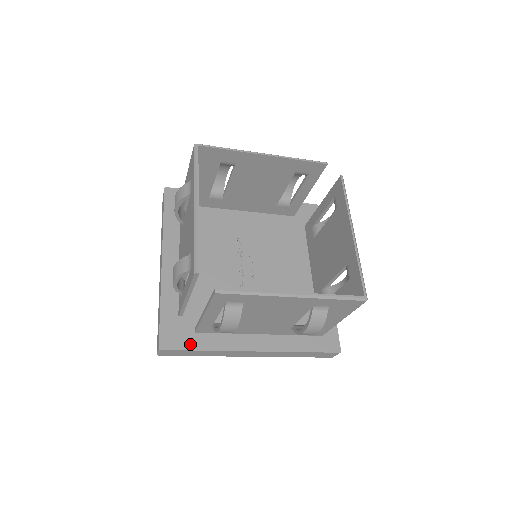
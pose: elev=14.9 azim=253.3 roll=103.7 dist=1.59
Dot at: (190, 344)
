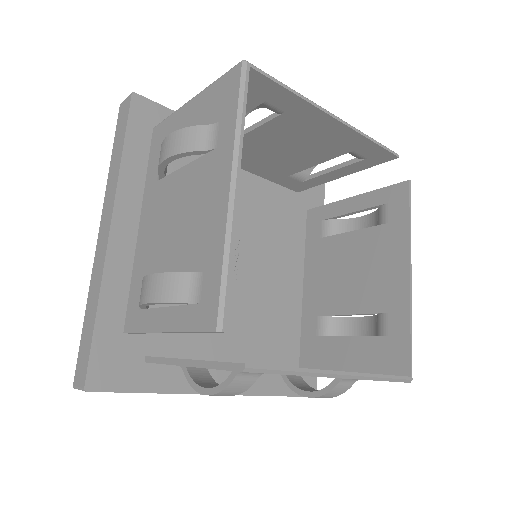
Dot at: (135, 382)
